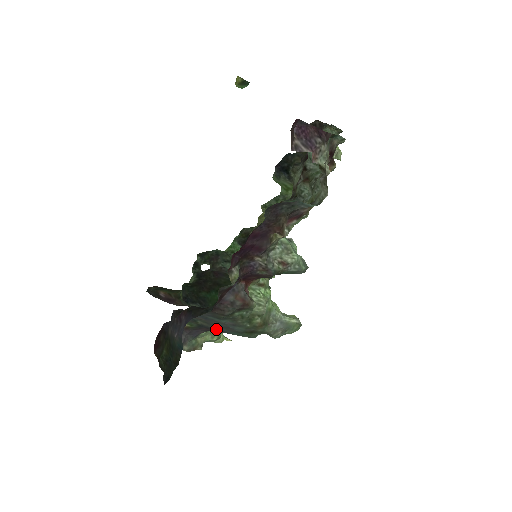
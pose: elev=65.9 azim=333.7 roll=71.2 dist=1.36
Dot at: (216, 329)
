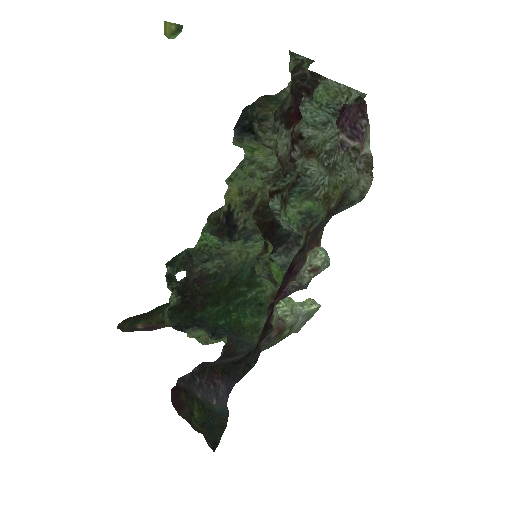
Dot at: (238, 356)
